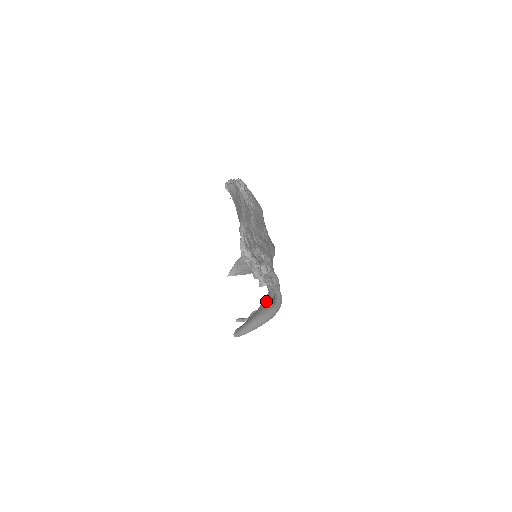
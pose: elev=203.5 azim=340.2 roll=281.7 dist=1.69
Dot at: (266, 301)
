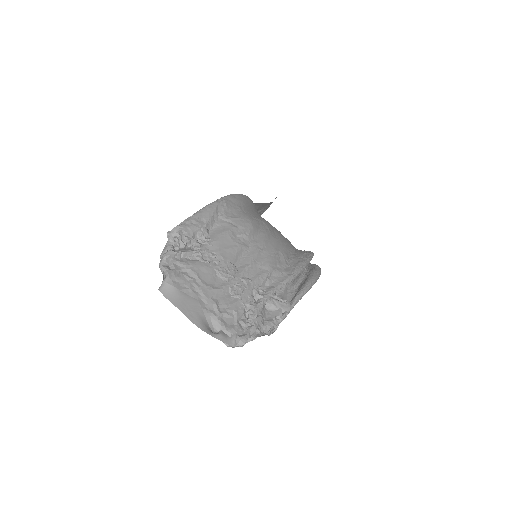
Dot at: occluded
